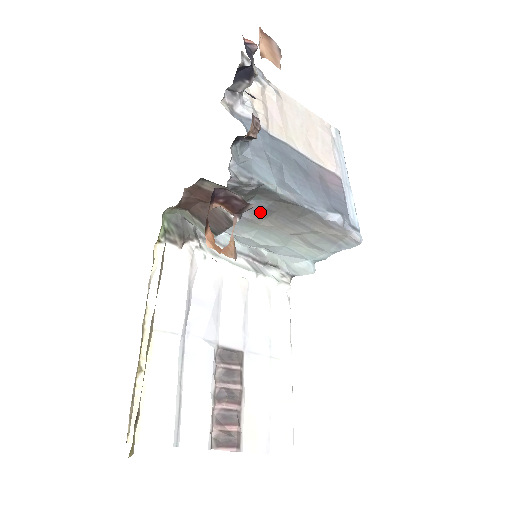
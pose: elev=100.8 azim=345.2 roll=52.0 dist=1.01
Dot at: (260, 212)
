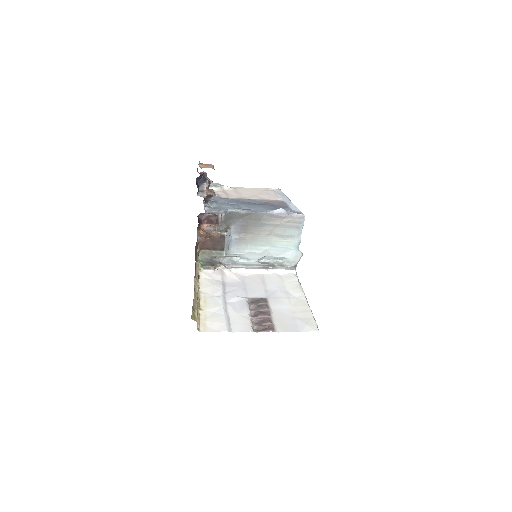
Dot at: (241, 230)
